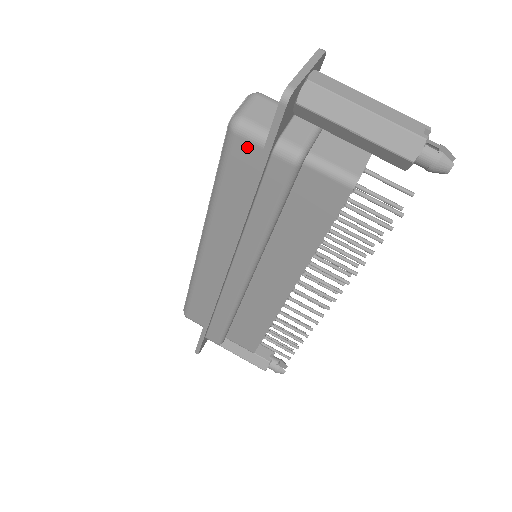
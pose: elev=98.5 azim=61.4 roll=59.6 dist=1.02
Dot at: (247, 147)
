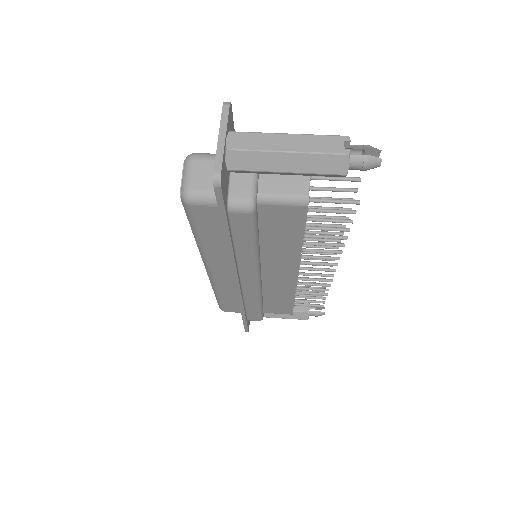
Dot at: (205, 209)
